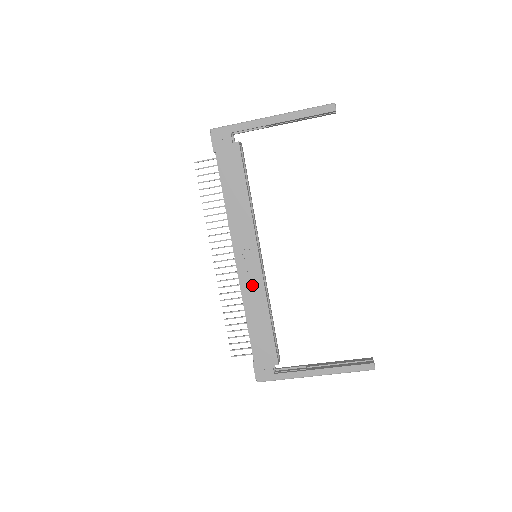
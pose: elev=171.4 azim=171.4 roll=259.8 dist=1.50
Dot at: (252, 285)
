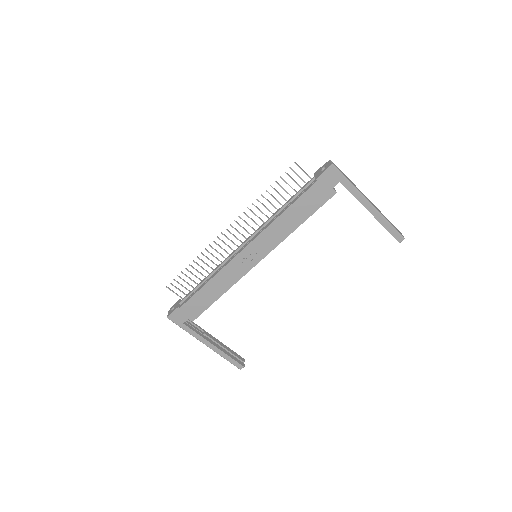
Dot at: (234, 271)
